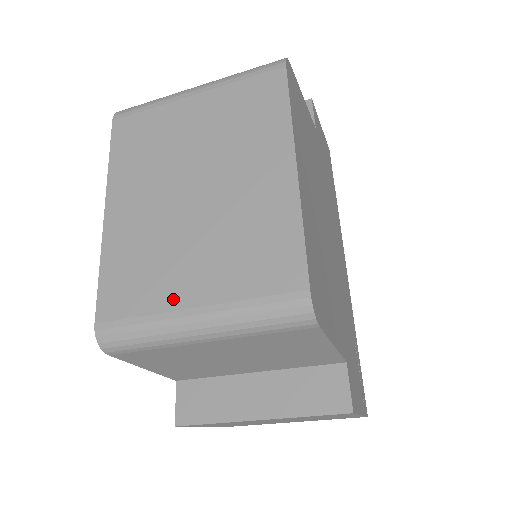
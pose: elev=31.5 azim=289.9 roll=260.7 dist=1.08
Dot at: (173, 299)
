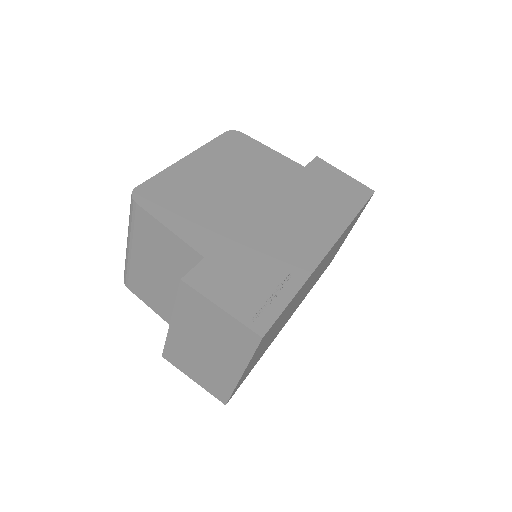
Dot at: occluded
